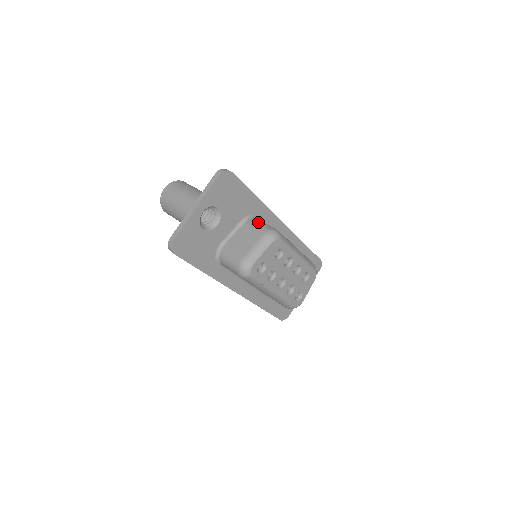
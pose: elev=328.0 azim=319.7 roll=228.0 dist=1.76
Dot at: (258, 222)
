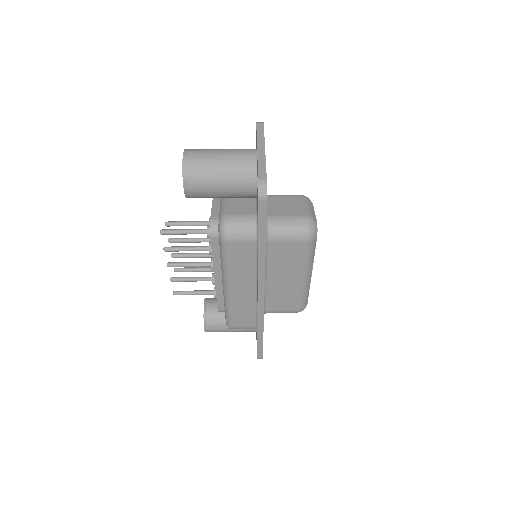
Dot at: occluded
